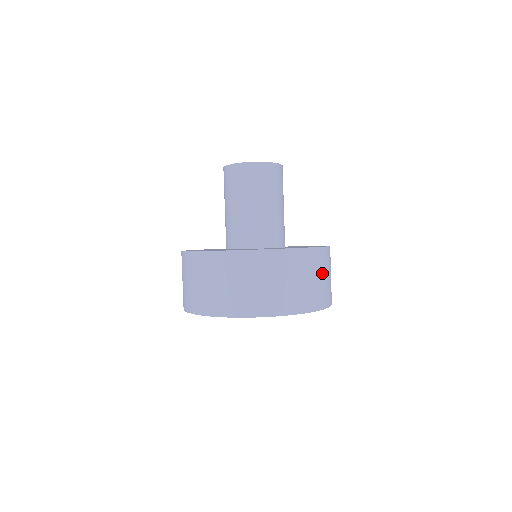
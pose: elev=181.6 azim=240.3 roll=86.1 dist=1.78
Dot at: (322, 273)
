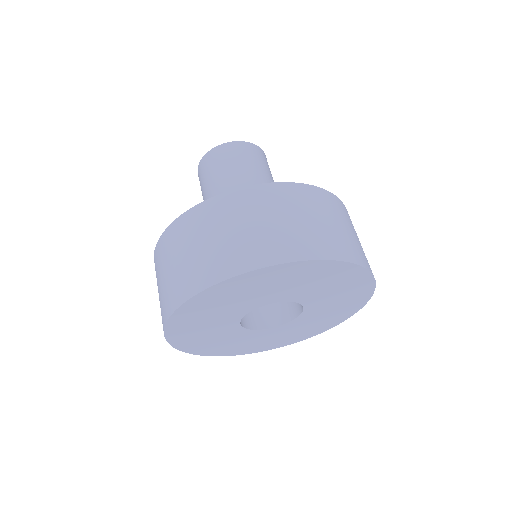
Dot at: (301, 213)
